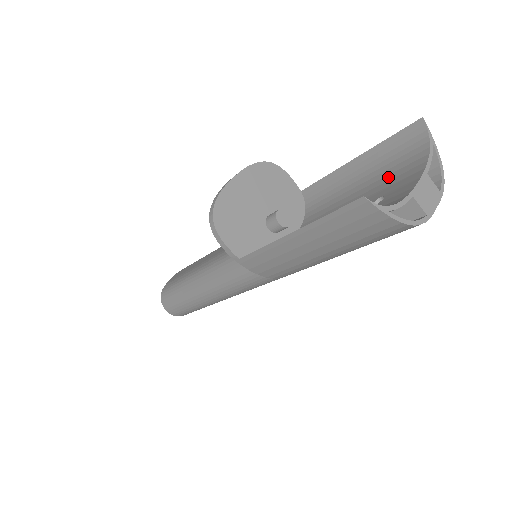
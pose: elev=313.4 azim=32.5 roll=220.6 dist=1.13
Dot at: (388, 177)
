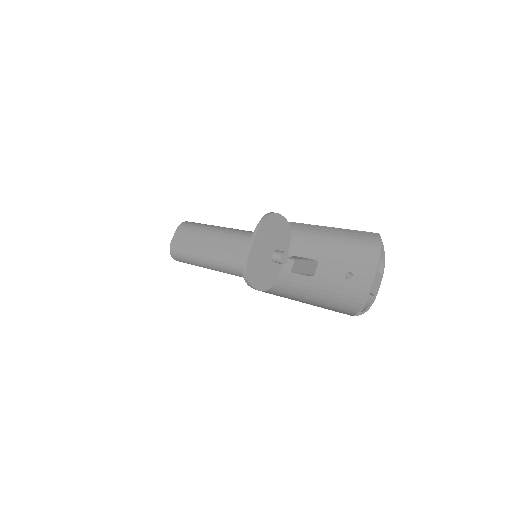
Dot at: (354, 254)
